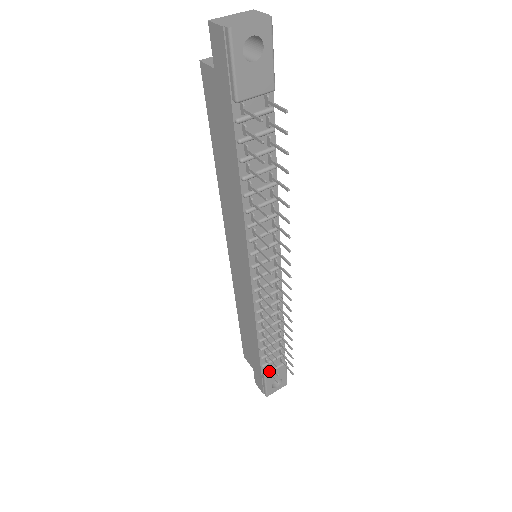
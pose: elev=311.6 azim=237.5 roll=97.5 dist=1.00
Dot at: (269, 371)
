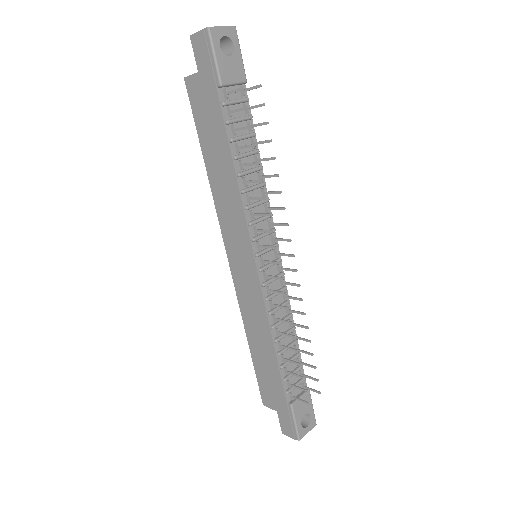
Dot at: (295, 397)
